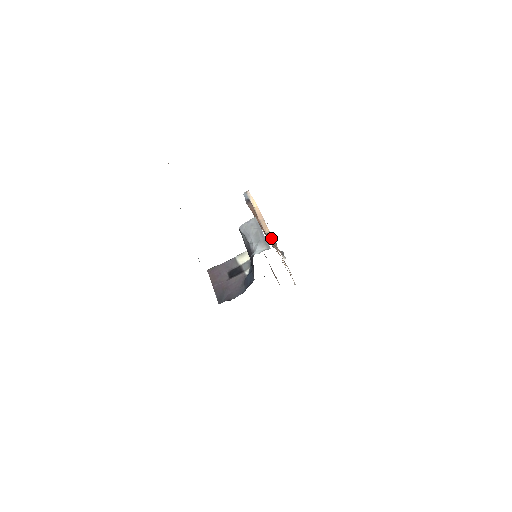
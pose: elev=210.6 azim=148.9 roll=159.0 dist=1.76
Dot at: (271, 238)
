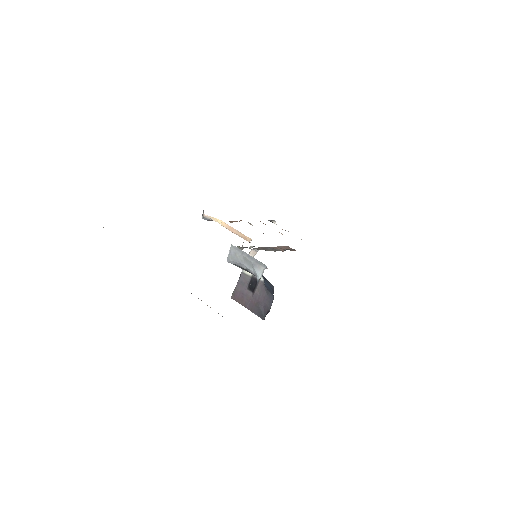
Dot at: occluded
